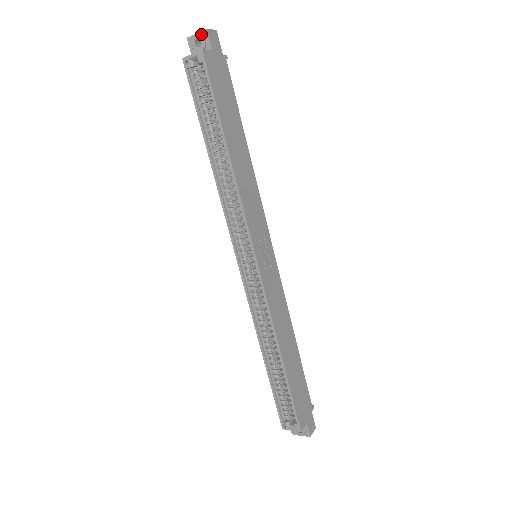
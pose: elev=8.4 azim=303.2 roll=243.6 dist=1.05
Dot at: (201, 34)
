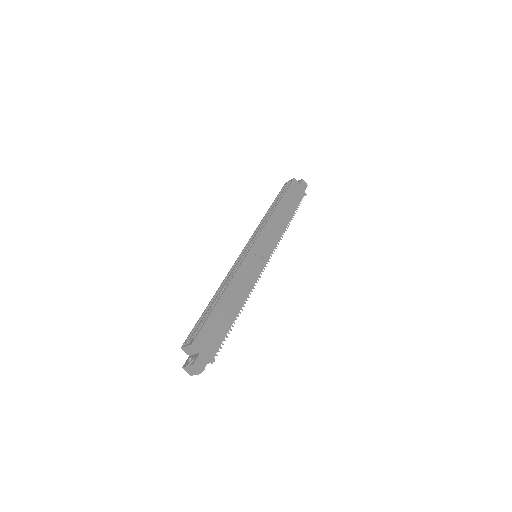
Dot at: (299, 180)
